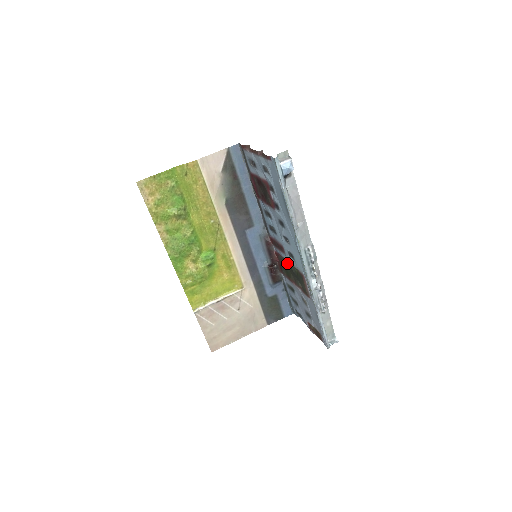
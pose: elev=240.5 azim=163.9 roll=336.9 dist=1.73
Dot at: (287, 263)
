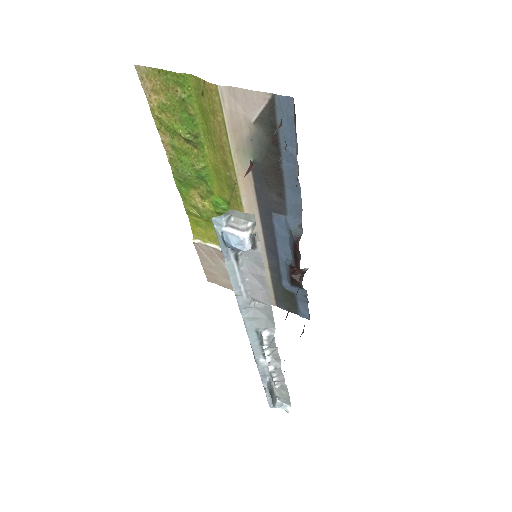
Dot at: occluded
